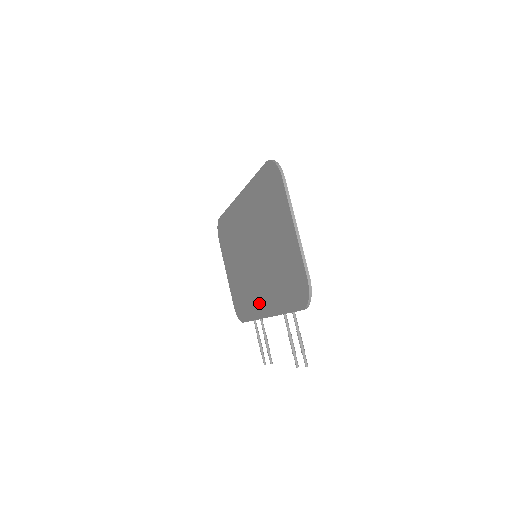
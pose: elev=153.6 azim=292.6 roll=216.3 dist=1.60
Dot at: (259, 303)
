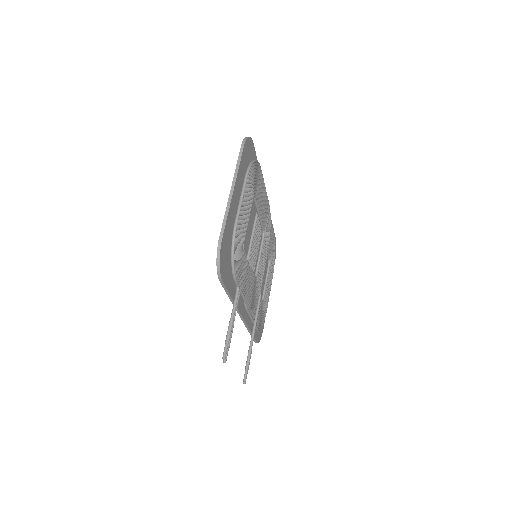
Dot at: occluded
